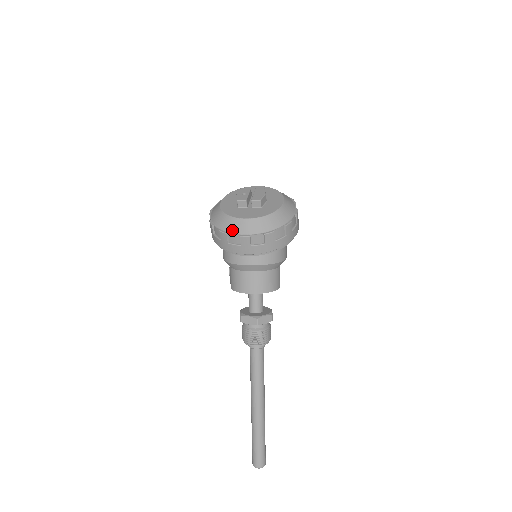
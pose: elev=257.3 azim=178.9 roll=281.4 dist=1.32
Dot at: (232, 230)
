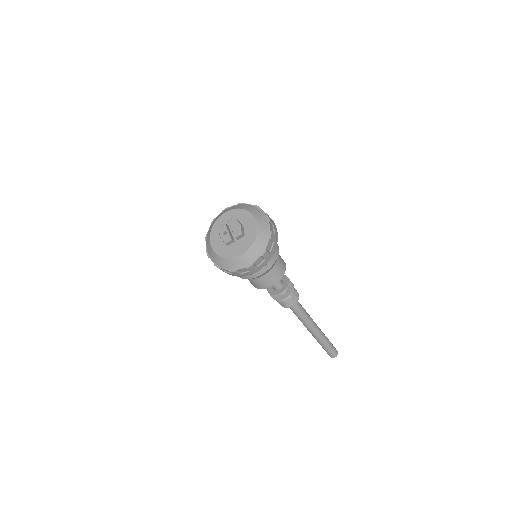
Dot at: (238, 267)
